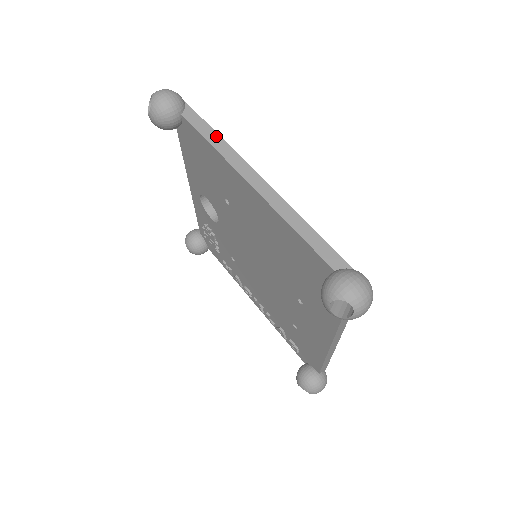
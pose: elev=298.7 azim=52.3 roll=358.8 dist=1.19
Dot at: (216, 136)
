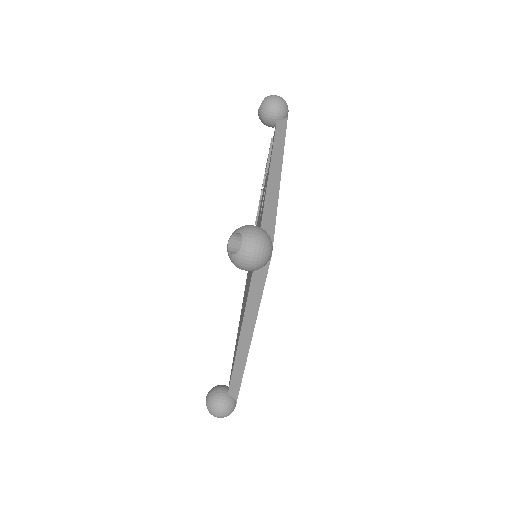
Dot at: (257, 303)
